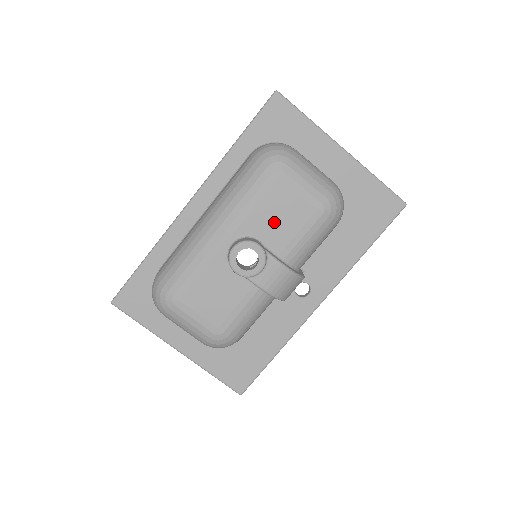
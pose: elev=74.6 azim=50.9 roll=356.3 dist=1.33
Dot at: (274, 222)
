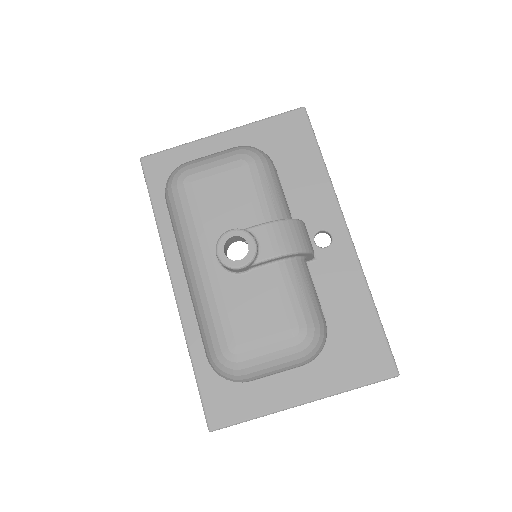
Dot at: (225, 209)
